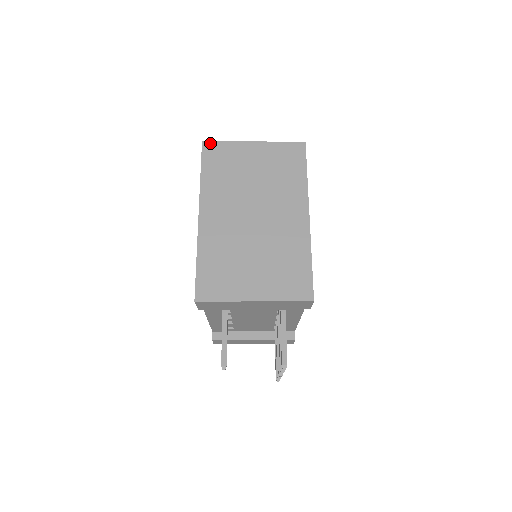
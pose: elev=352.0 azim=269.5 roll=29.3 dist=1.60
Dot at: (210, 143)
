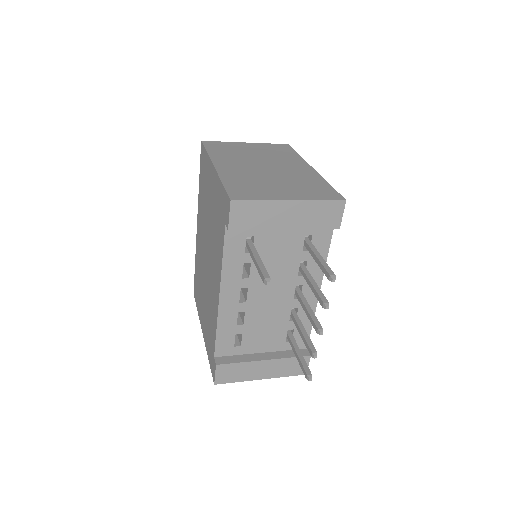
Dot at: (209, 141)
